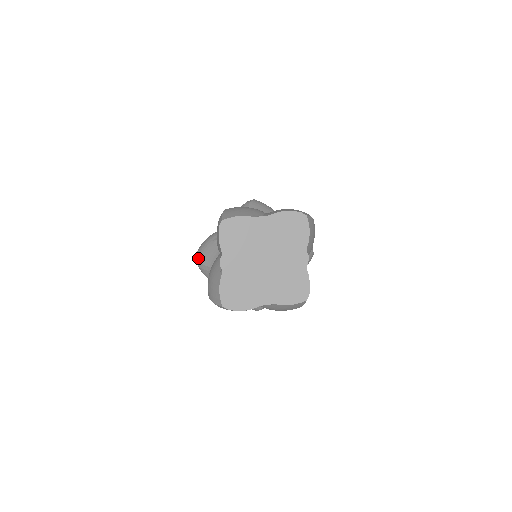
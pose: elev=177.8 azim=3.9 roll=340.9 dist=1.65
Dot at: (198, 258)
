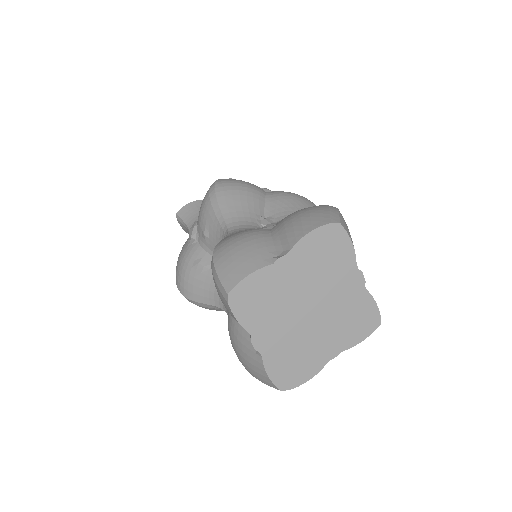
Dot at: (185, 294)
